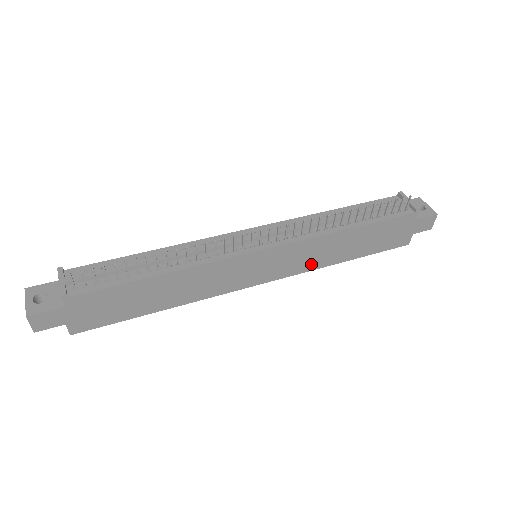
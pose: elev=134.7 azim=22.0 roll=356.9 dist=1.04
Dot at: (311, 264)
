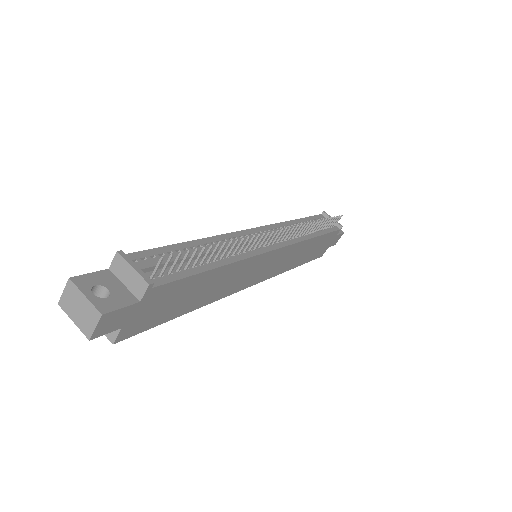
Dot at: (284, 267)
